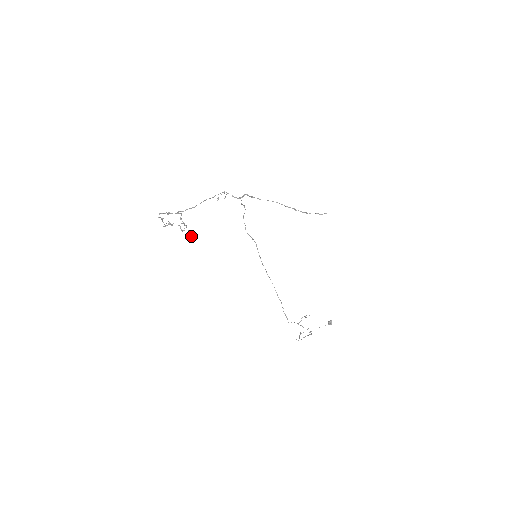
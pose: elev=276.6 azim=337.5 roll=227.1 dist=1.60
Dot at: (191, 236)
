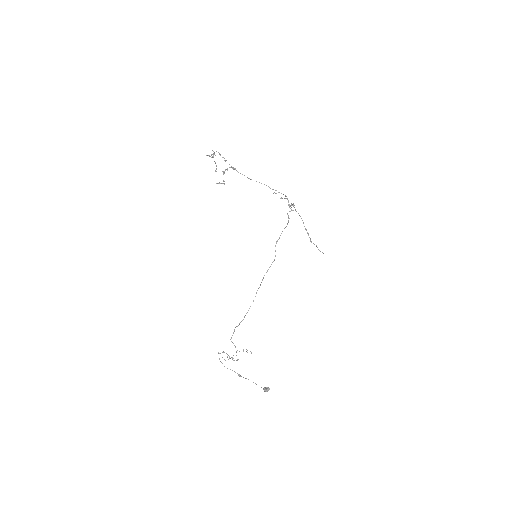
Dot at: (219, 183)
